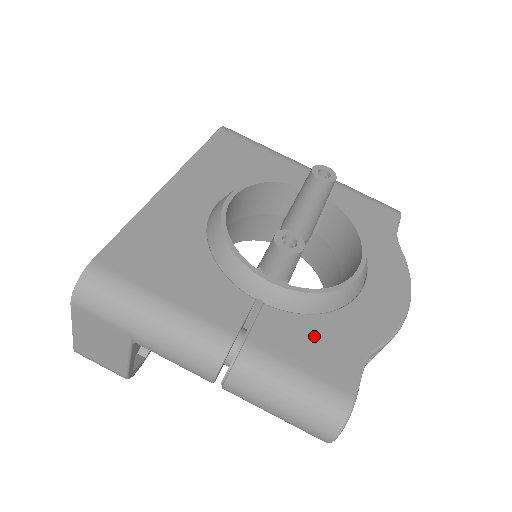
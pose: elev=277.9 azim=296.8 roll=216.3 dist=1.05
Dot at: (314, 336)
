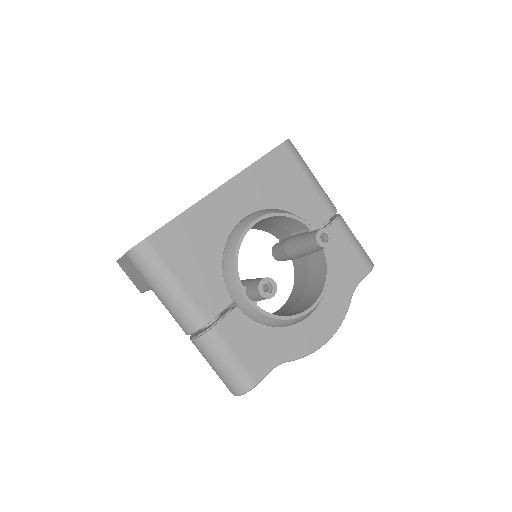
Dot at: (255, 339)
